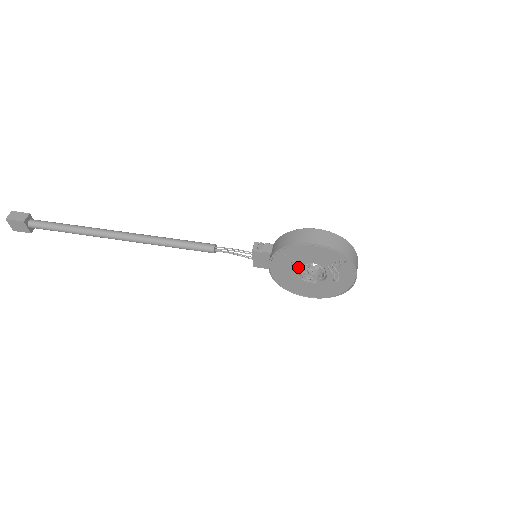
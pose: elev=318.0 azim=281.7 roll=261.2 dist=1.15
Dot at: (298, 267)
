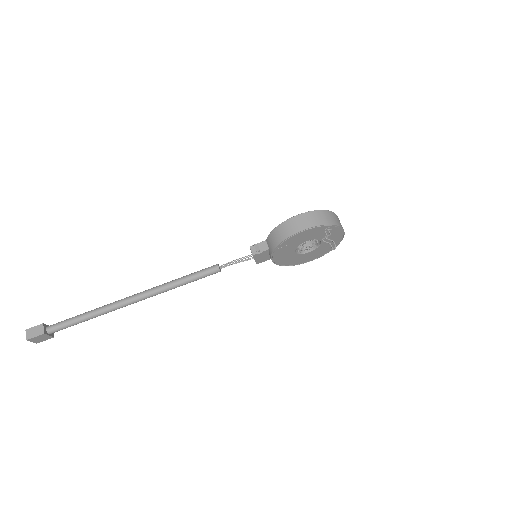
Dot at: (295, 248)
